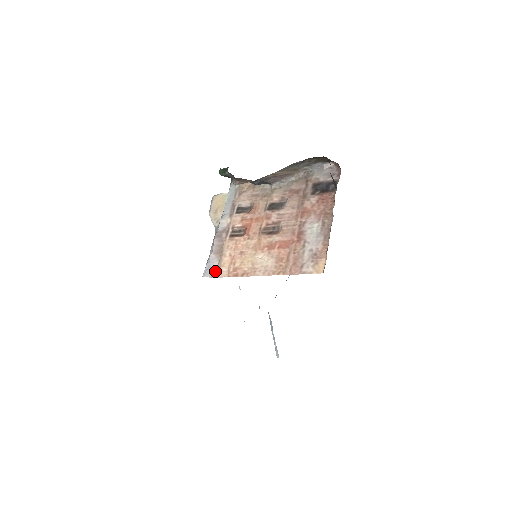
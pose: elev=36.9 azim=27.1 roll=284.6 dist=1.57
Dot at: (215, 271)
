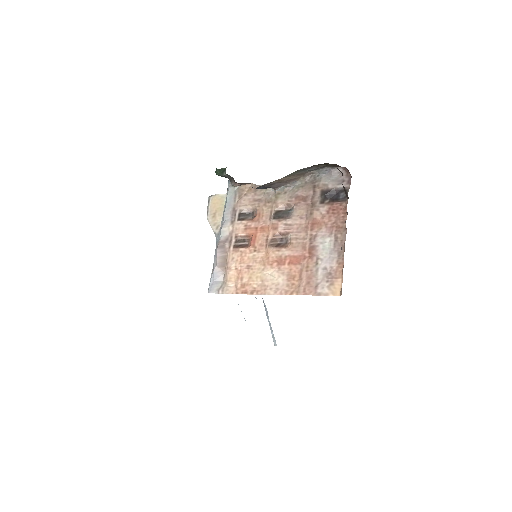
Dot at: (221, 286)
